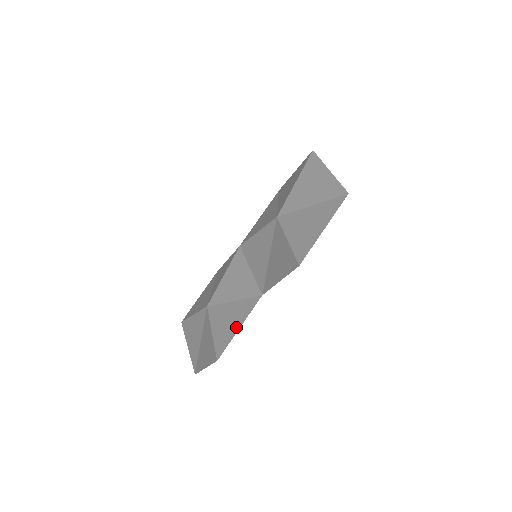
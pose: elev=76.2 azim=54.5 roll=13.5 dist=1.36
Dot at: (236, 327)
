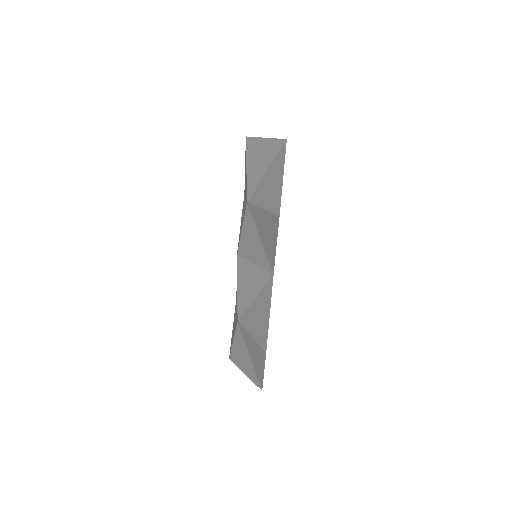
Dot at: (267, 315)
